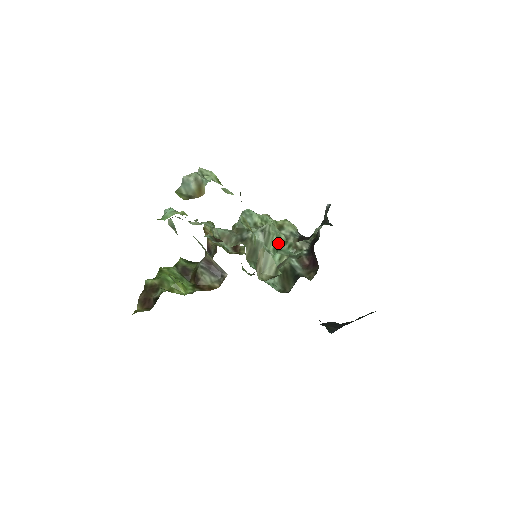
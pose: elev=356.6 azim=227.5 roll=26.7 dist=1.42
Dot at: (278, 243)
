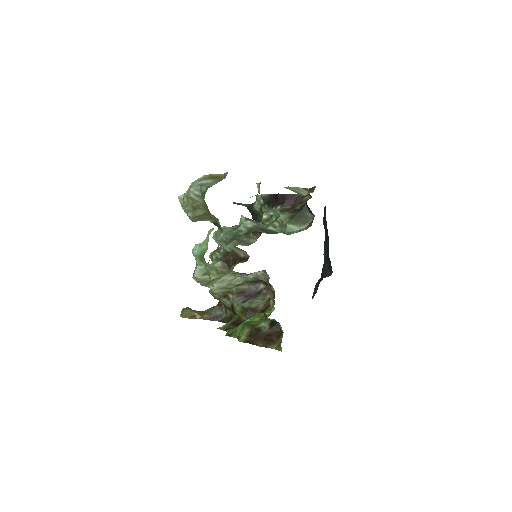
Dot at: occluded
